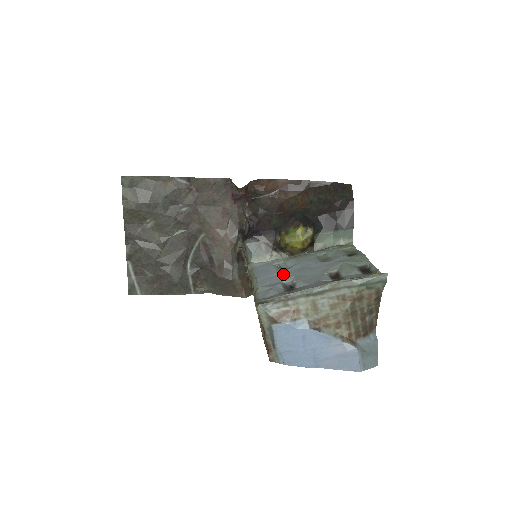
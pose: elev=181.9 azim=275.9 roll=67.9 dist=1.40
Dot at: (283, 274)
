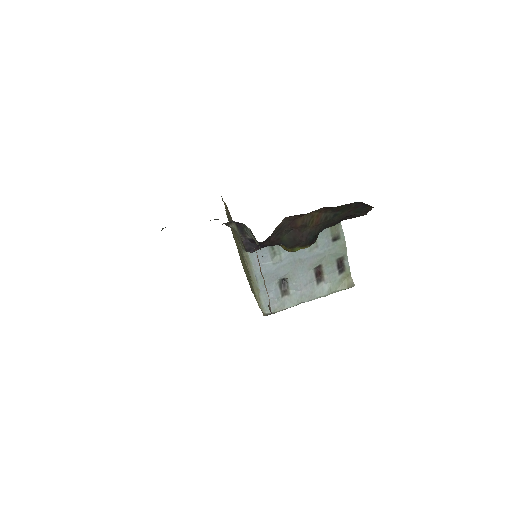
Dot at: (278, 269)
